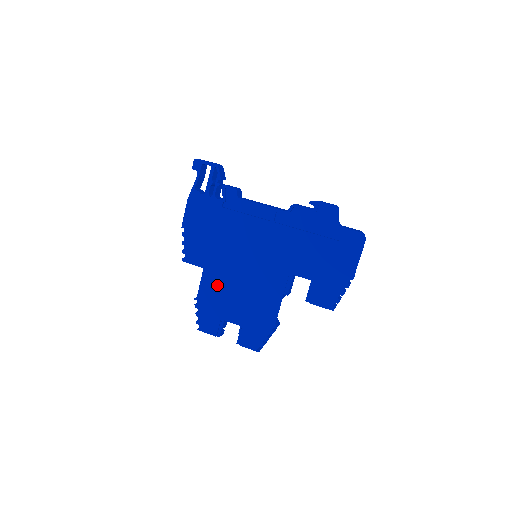
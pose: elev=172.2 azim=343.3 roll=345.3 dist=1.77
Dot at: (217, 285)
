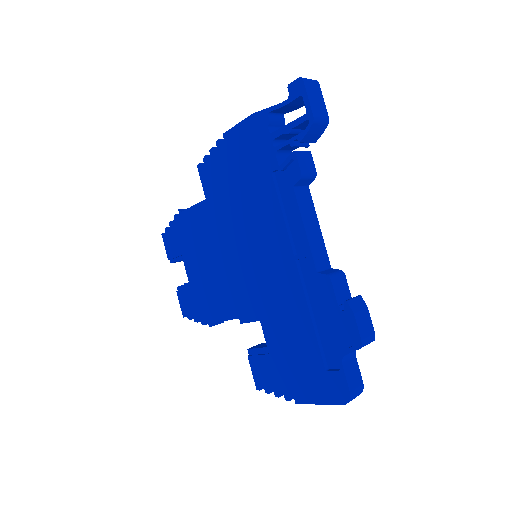
Dot at: (202, 229)
